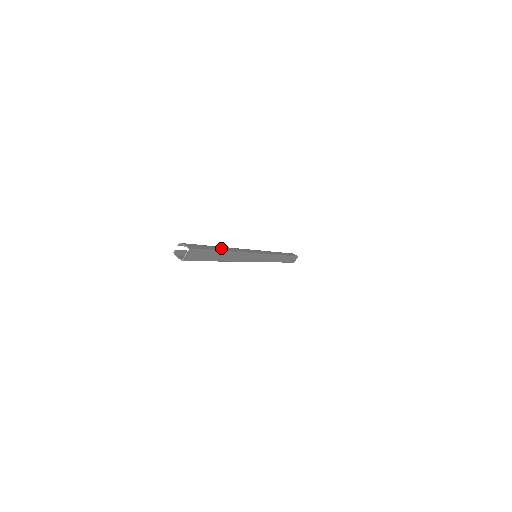
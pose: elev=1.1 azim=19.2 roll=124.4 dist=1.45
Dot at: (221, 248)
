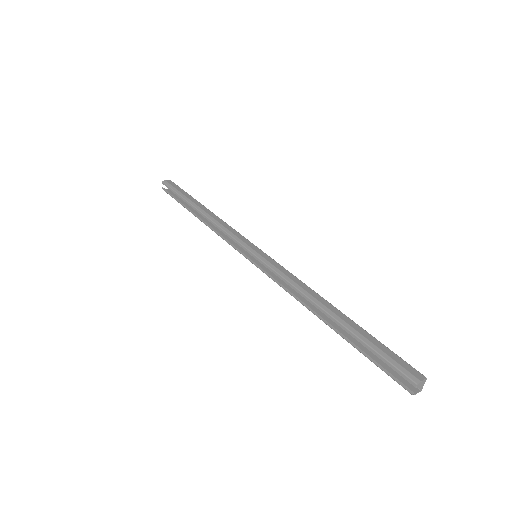
Dot at: (342, 317)
